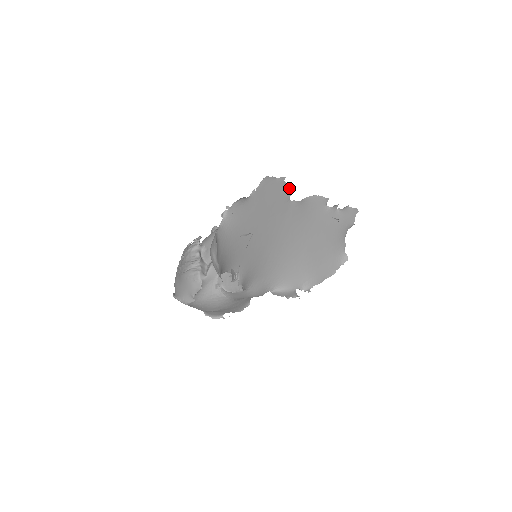
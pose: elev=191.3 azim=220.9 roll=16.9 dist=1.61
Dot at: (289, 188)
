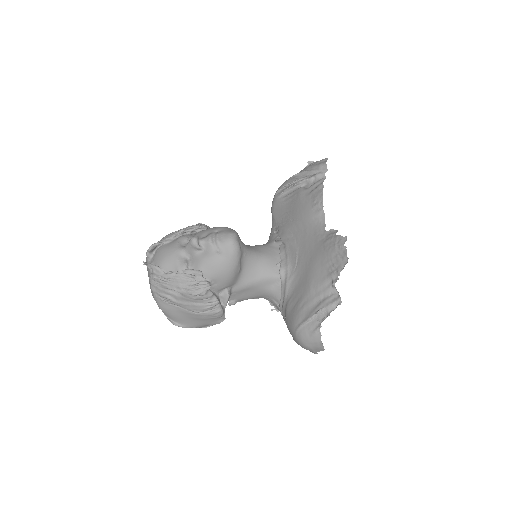
Dot at: (337, 231)
